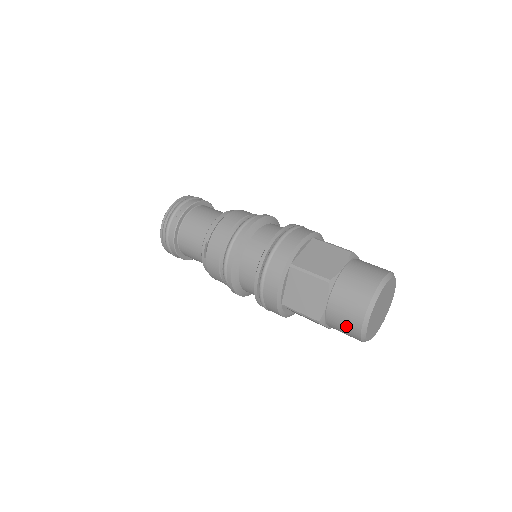
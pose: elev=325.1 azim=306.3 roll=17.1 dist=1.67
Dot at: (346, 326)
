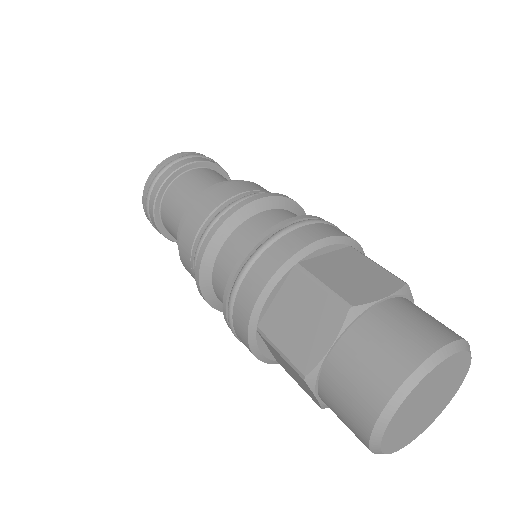
Dot at: occluded
